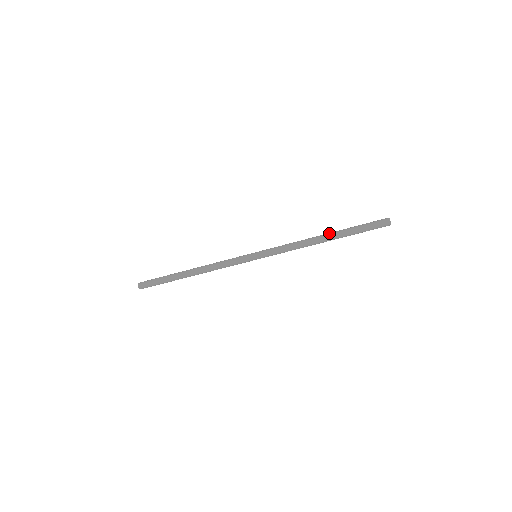
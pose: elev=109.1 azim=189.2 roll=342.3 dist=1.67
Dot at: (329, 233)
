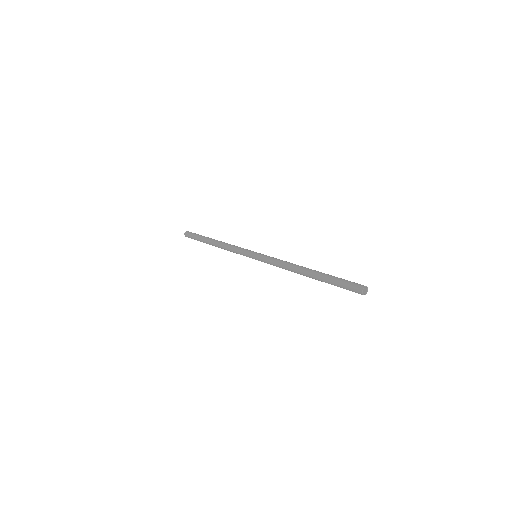
Dot at: (314, 270)
